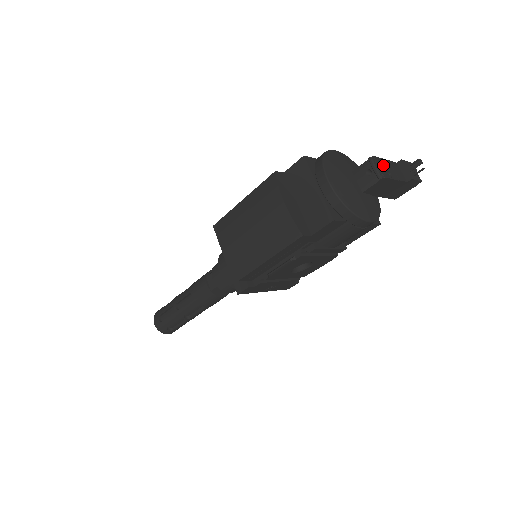
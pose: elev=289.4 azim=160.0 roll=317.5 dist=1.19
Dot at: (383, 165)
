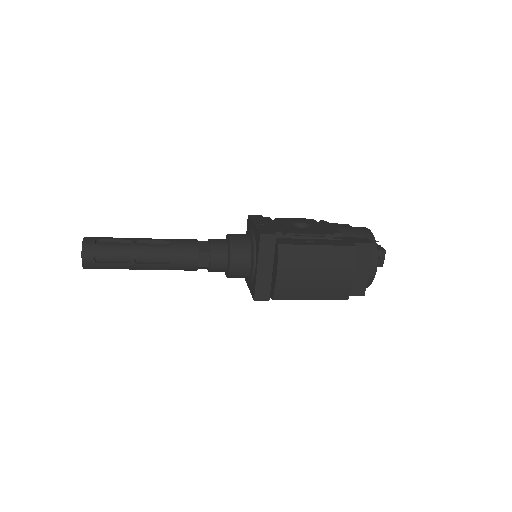
Dot at: occluded
